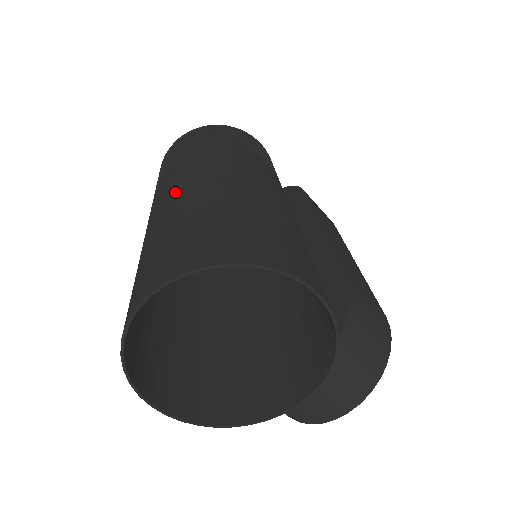
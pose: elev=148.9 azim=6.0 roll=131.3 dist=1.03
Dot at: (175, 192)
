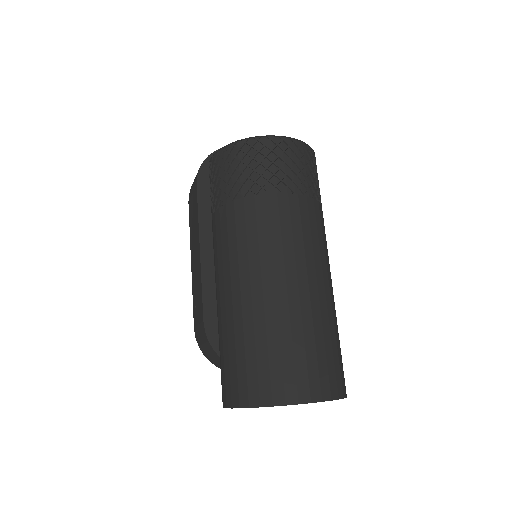
Dot at: (306, 273)
